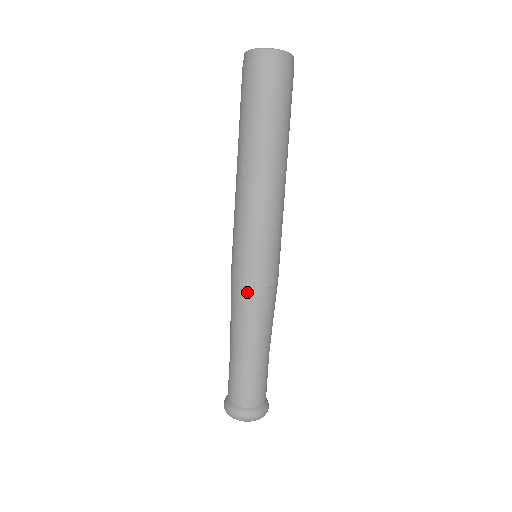
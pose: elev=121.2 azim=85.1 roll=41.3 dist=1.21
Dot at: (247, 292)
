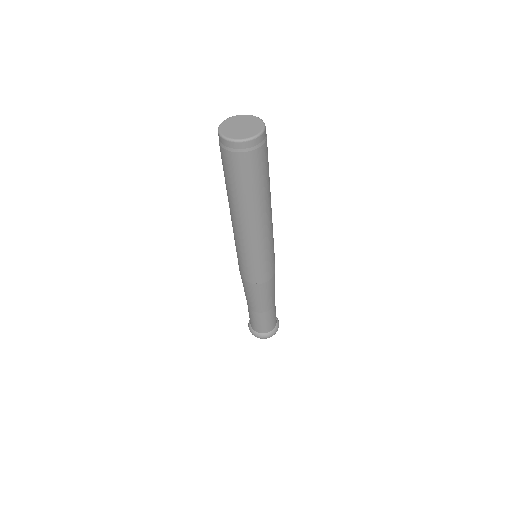
Dot at: (244, 281)
